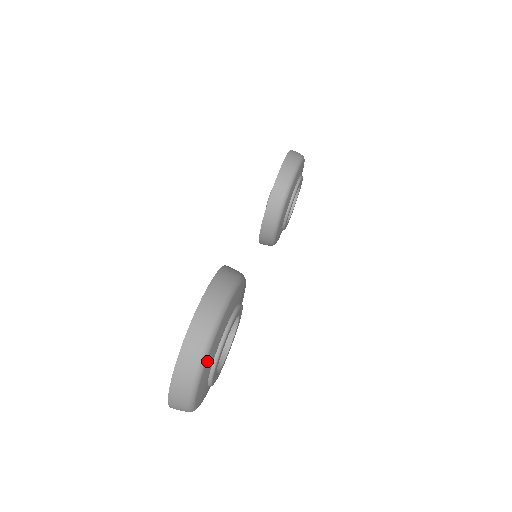
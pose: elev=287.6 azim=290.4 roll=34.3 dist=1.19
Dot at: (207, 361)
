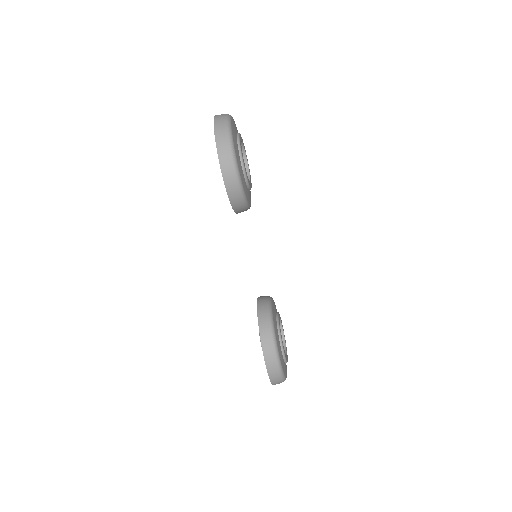
Dot at: (286, 376)
